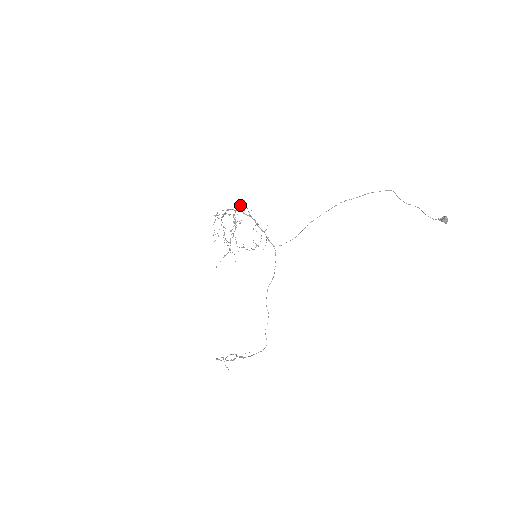
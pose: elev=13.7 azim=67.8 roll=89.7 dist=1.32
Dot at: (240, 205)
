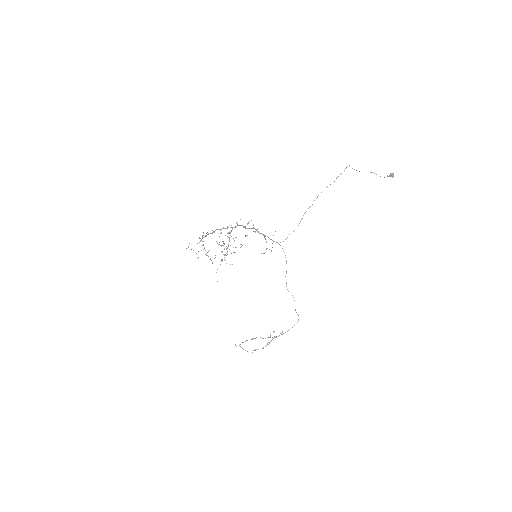
Dot at: occluded
